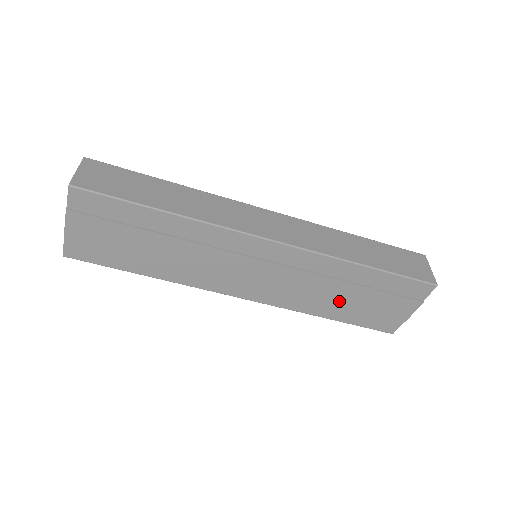
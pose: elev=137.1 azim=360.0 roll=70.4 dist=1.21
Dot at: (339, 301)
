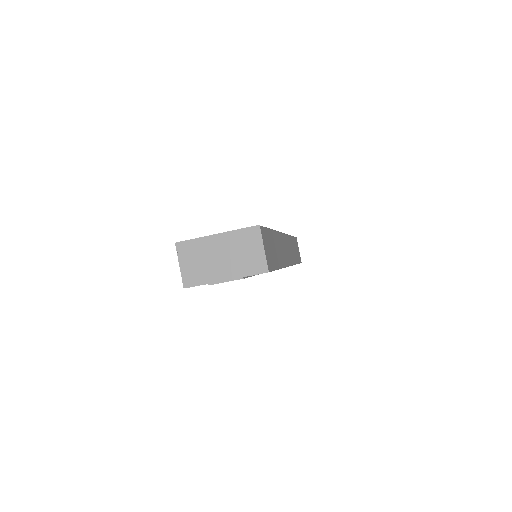
Dot at: occluded
